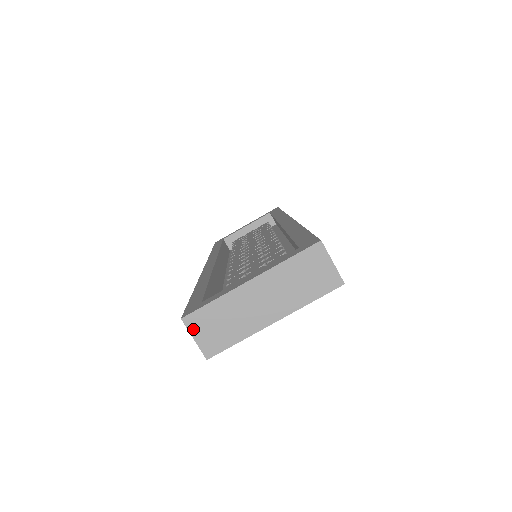
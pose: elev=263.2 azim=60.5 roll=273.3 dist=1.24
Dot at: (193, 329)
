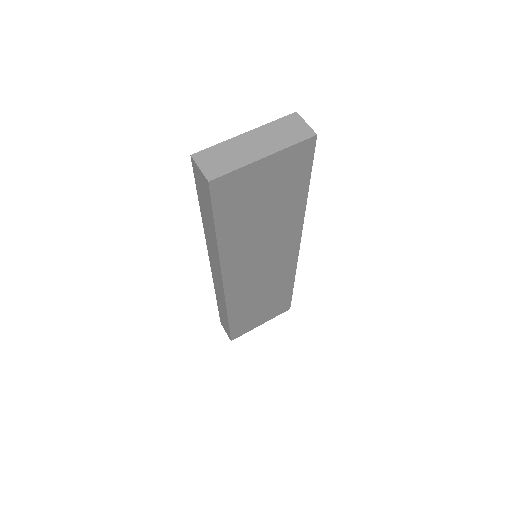
Dot at: (199, 162)
